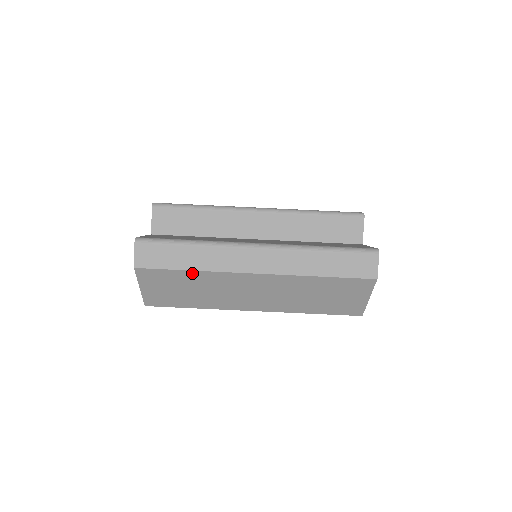
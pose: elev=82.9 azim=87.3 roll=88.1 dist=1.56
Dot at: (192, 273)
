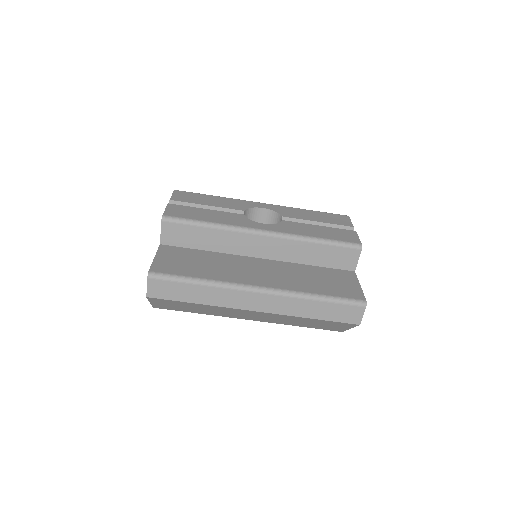
Dot at: (198, 304)
